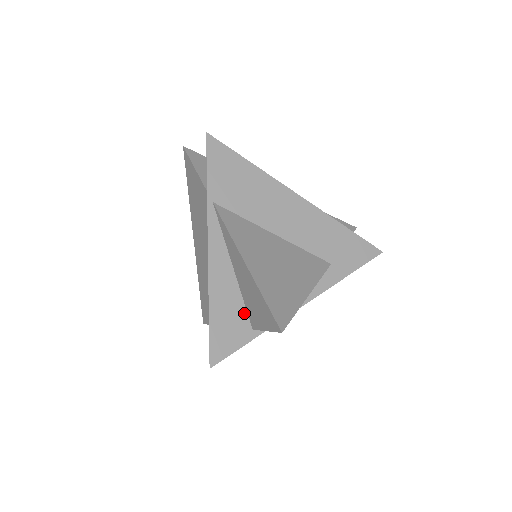
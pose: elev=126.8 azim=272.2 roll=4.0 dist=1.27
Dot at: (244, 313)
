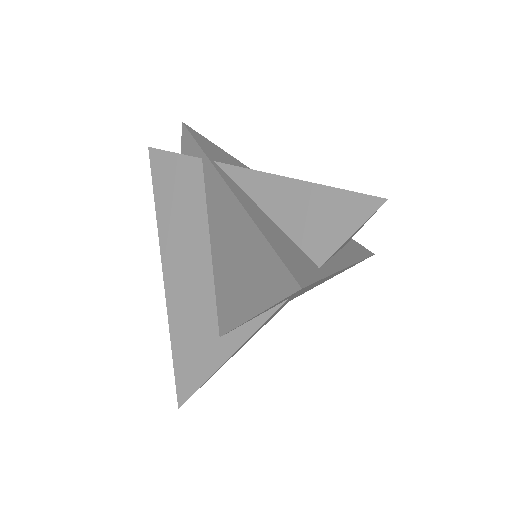
Dot at: (300, 251)
